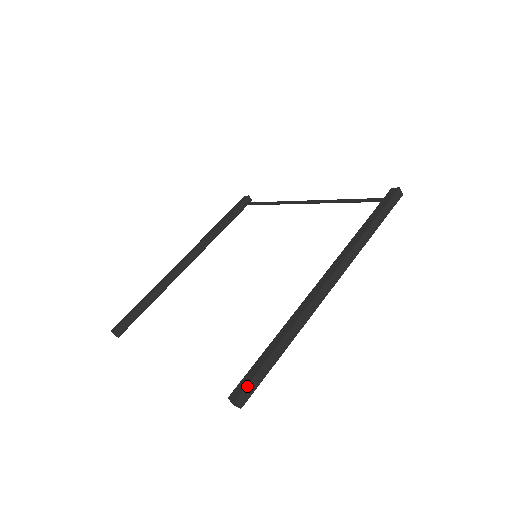
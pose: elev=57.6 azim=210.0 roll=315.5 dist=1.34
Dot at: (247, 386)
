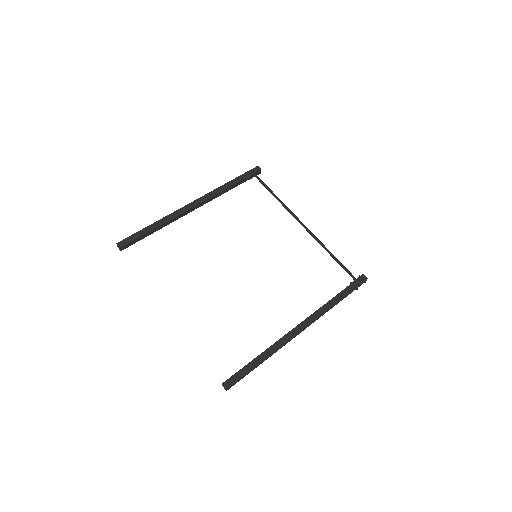
Dot at: (236, 382)
